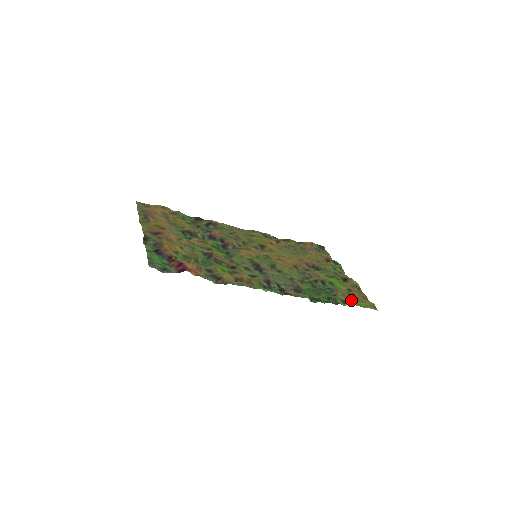
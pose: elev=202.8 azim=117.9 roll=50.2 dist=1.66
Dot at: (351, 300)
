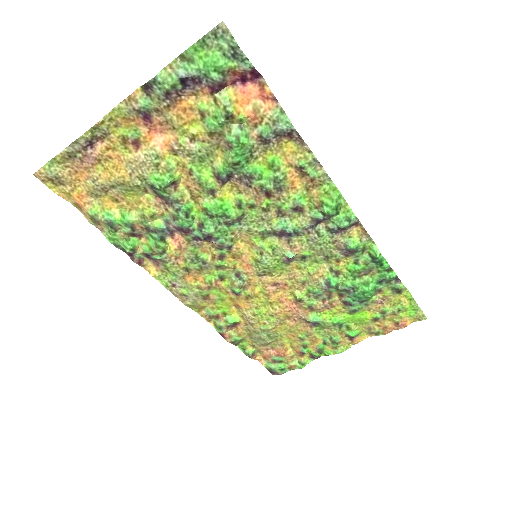
Dot at: (398, 296)
